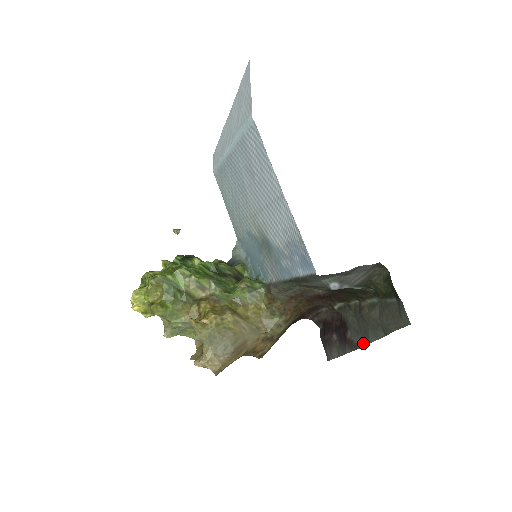
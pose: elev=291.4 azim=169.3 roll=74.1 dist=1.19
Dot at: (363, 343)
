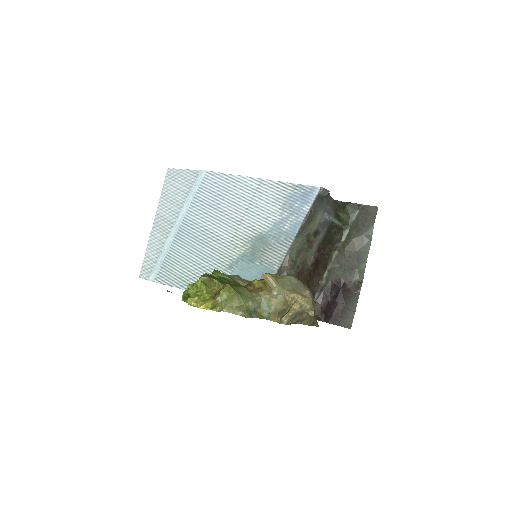
Dot at: (363, 269)
